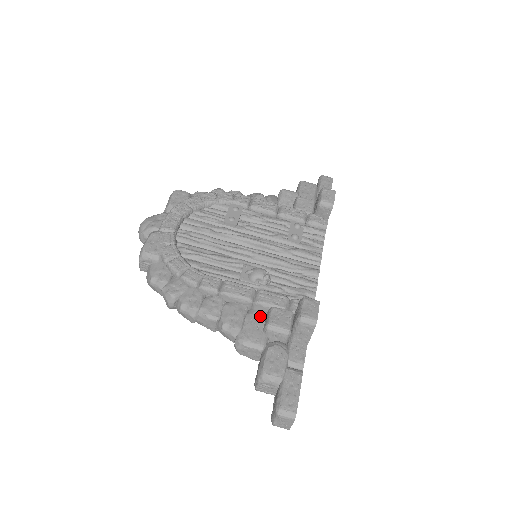
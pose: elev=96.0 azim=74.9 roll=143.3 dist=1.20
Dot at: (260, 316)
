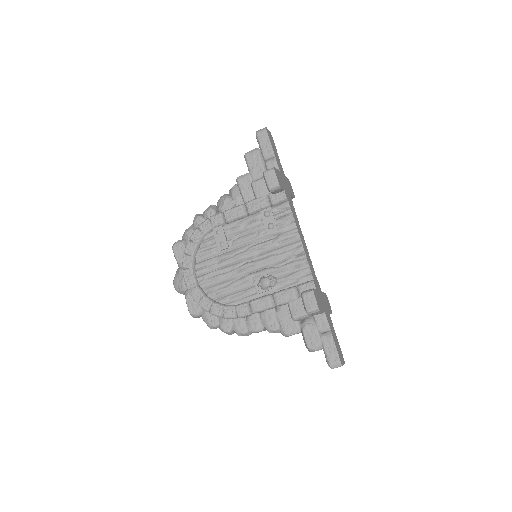
Dot at: (285, 310)
